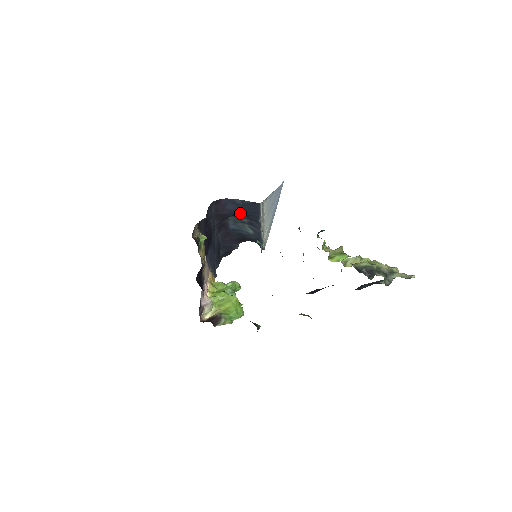
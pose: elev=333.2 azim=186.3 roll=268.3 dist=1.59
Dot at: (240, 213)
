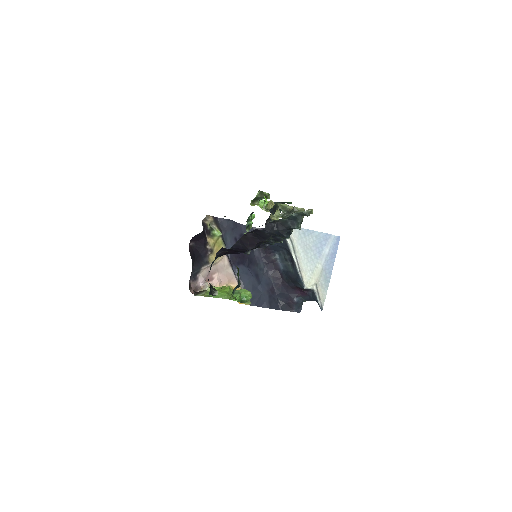
Dot at: (276, 243)
